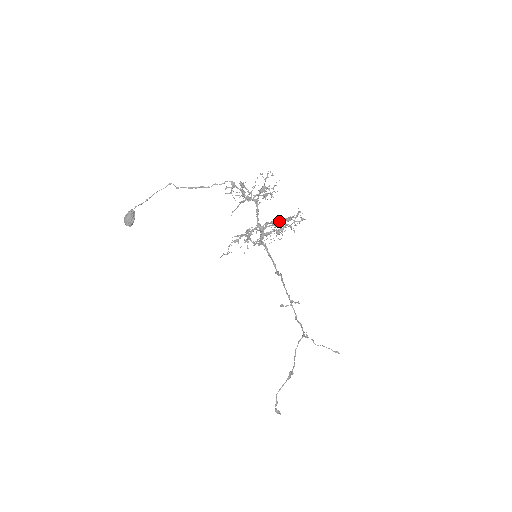
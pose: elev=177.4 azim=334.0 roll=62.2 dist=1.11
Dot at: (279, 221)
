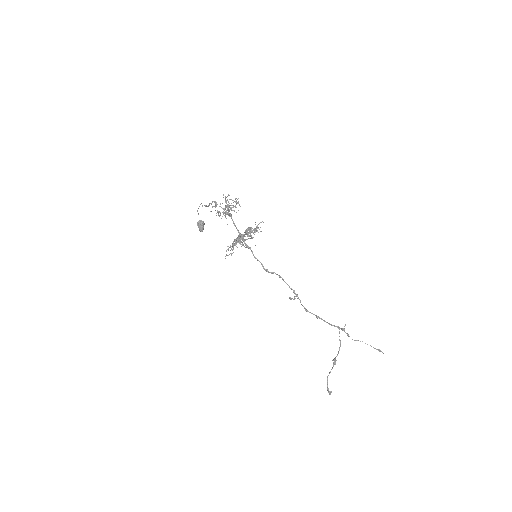
Dot at: (245, 230)
